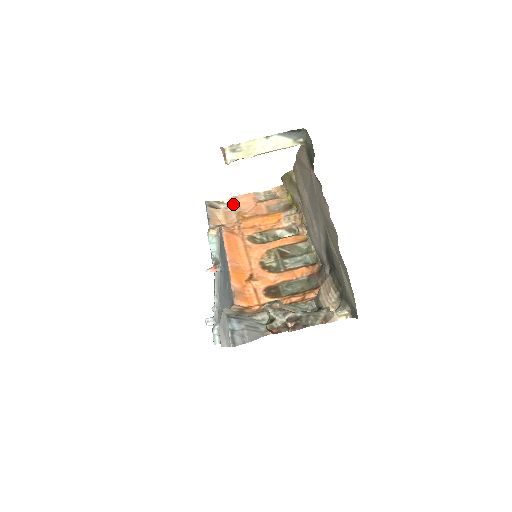
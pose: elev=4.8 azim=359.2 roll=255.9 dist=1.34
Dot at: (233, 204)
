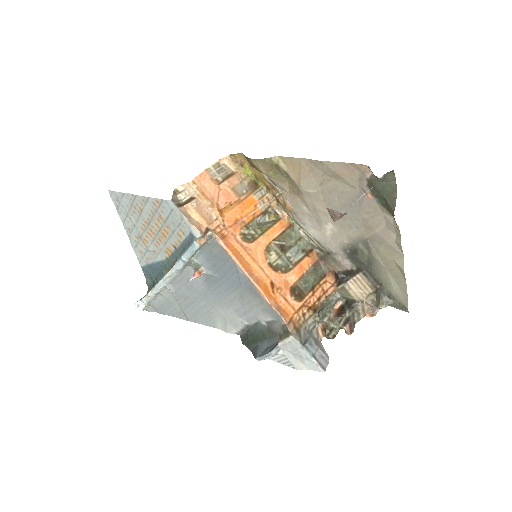
Dot at: (196, 193)
